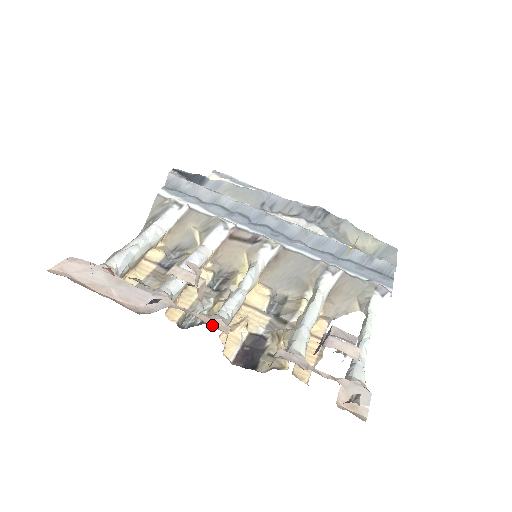
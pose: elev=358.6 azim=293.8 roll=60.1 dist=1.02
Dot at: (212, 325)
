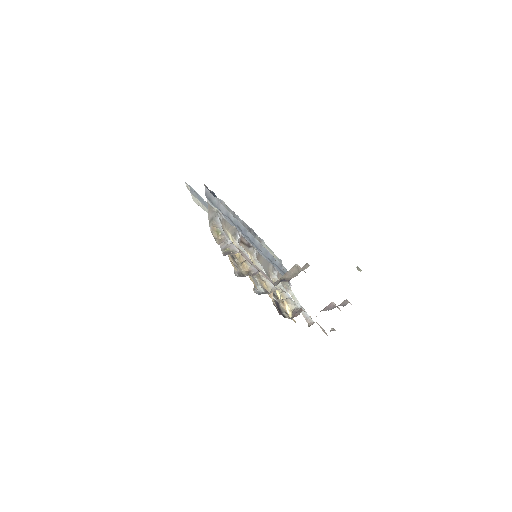
Dot at: occluded
